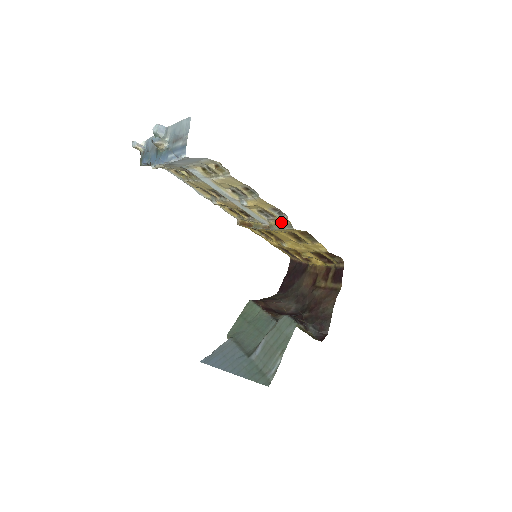
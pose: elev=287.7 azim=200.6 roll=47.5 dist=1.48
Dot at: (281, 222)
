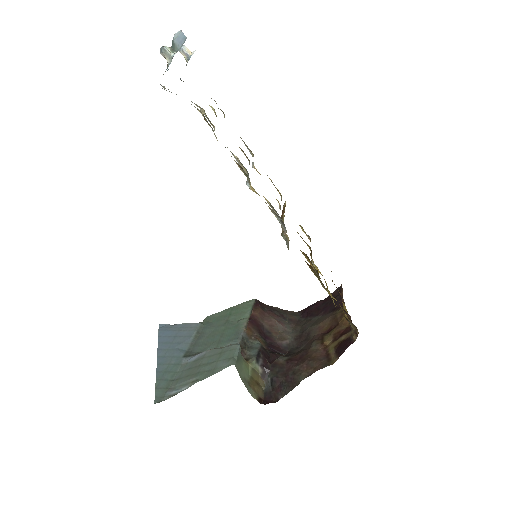
Dot at: occluded
